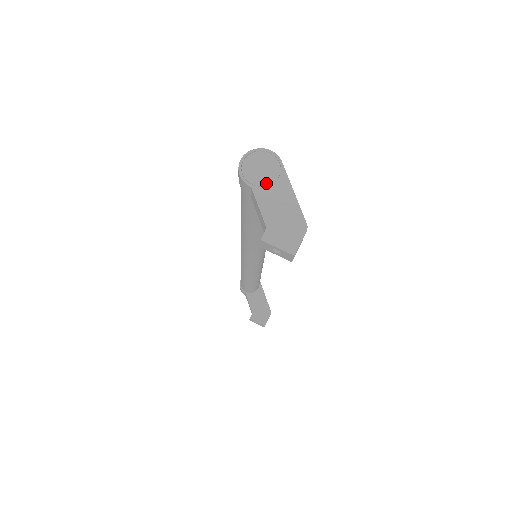
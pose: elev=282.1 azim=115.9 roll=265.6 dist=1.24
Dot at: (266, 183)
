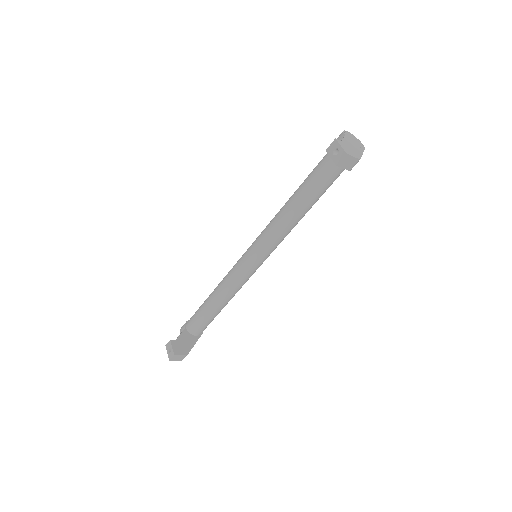
Dot at: (353, 142)
